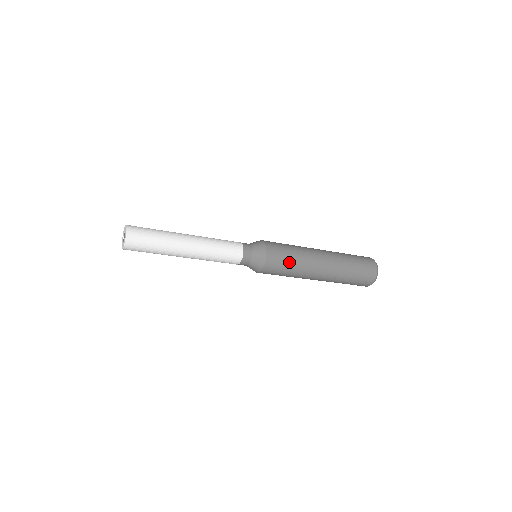
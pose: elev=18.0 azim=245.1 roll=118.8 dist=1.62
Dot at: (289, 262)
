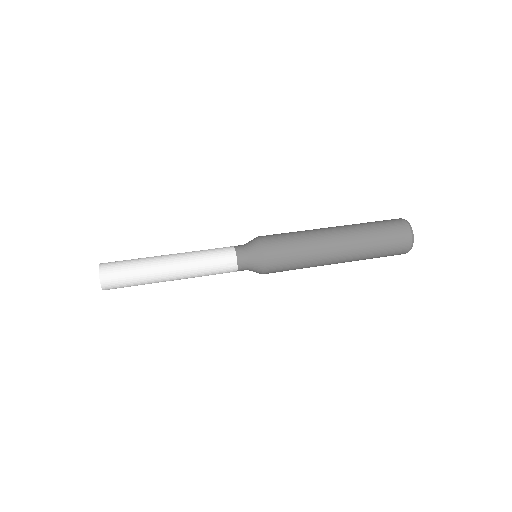
Dot at: (294, 264)
